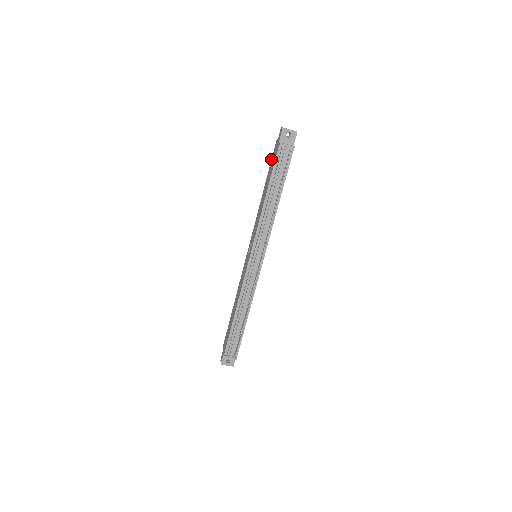
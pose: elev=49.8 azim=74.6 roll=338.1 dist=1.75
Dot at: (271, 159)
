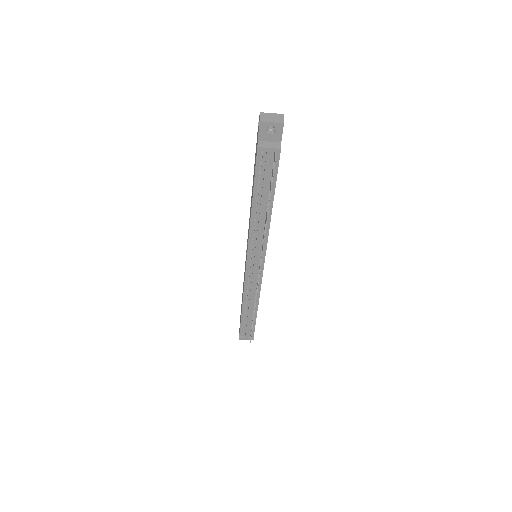
Dot at: occluded
